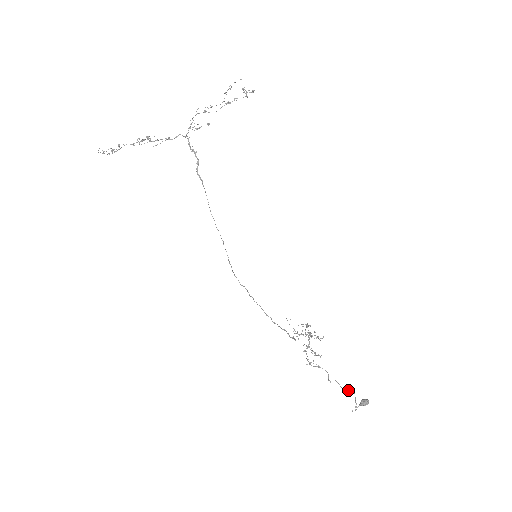
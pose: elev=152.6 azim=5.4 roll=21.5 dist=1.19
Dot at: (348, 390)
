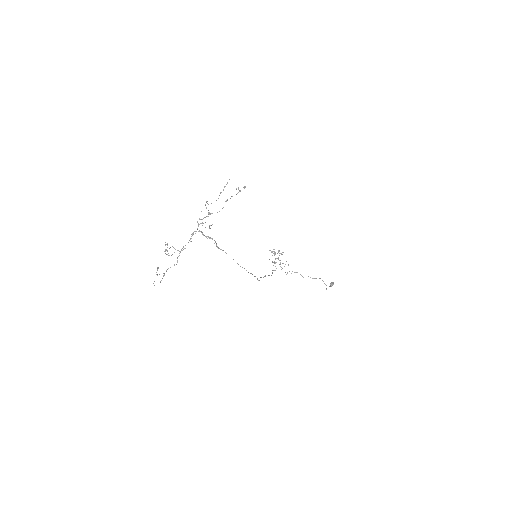
Dot at: occluded
